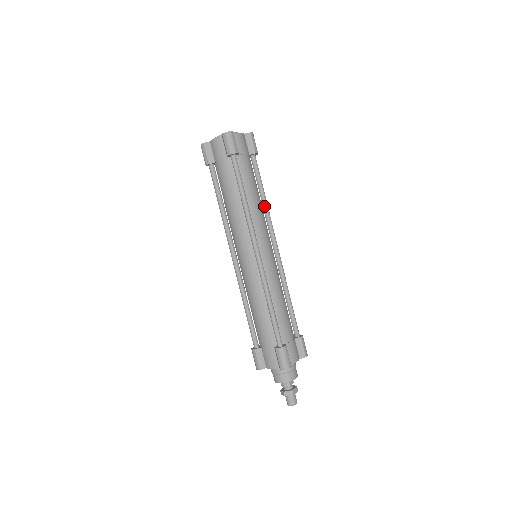
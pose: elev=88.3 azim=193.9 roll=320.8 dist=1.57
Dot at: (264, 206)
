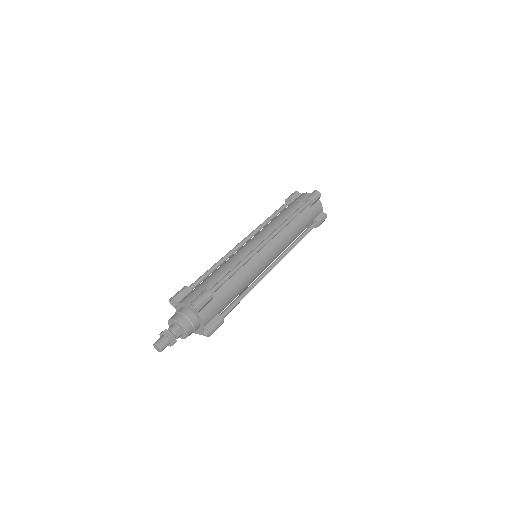
Dot at: (292, 244)
